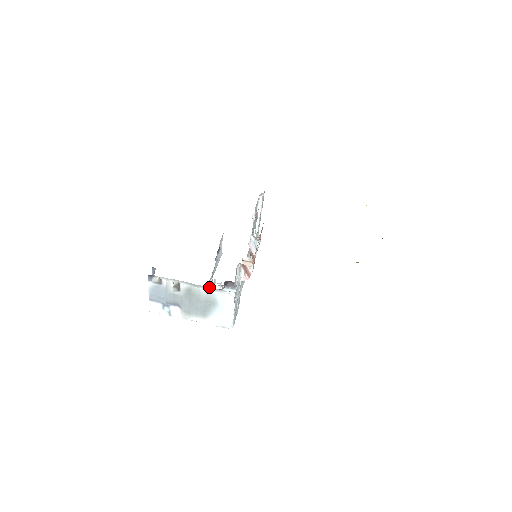
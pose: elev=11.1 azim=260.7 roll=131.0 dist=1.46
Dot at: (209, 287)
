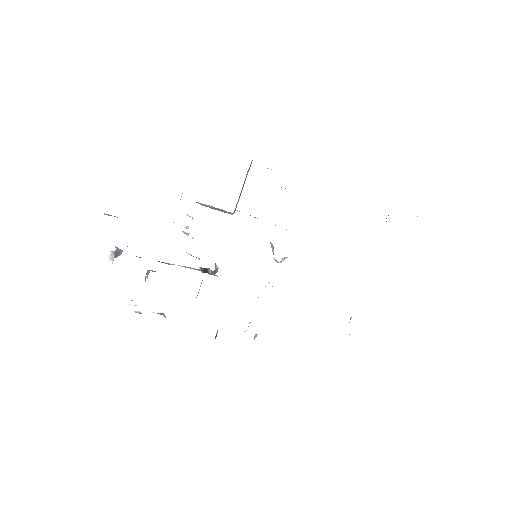
Dot at: occluded
